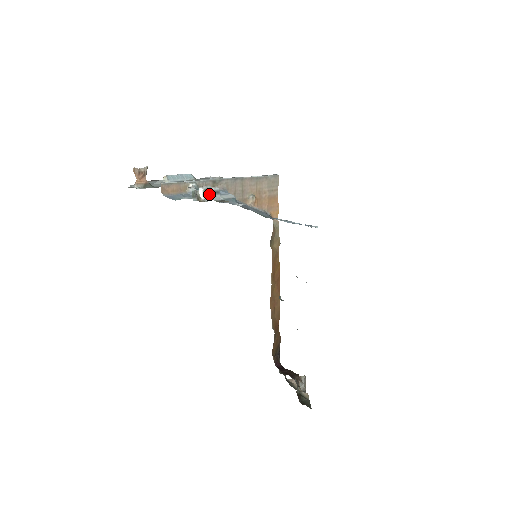
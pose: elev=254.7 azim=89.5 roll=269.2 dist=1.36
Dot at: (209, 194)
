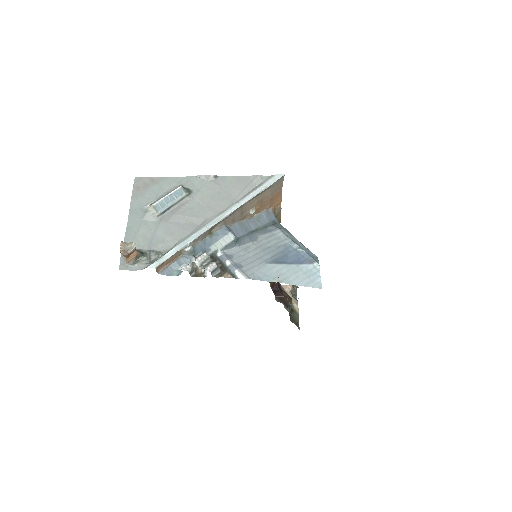
Dot at: (206, 247)
